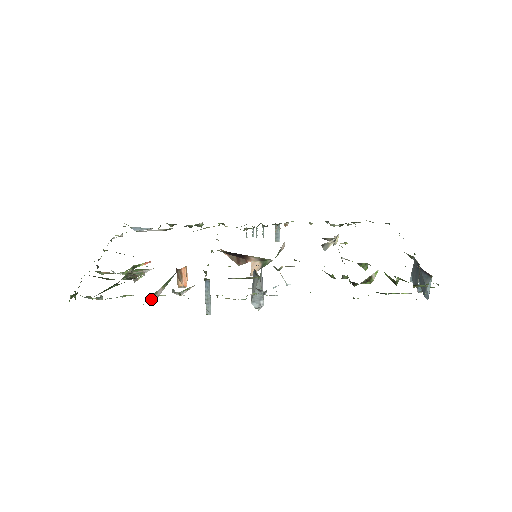
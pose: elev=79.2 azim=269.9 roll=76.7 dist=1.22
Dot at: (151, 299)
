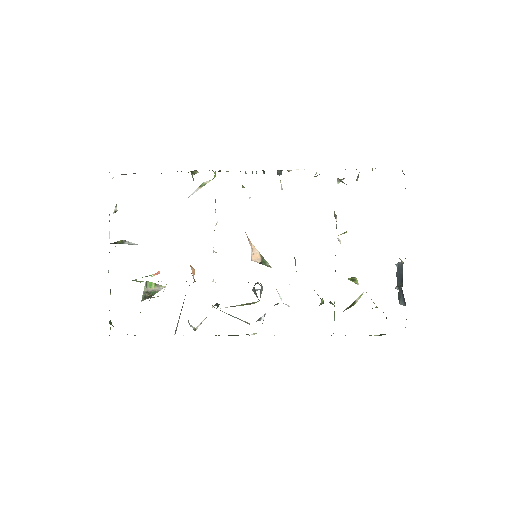
Dot at: occluded
